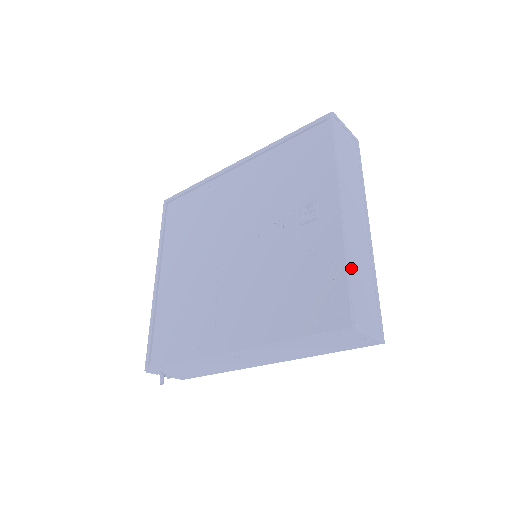
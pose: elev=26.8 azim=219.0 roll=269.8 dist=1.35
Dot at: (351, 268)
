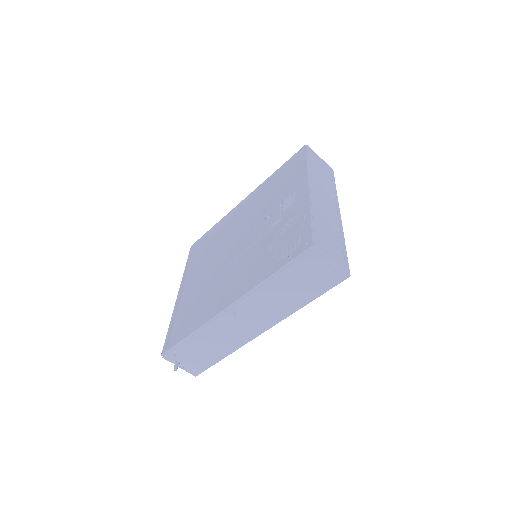
Dot at: (316, 218)
